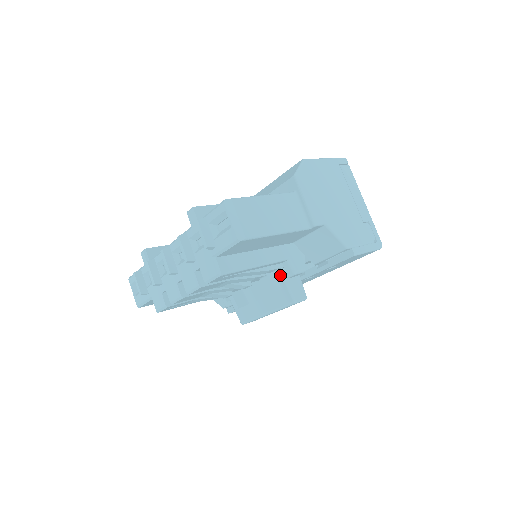
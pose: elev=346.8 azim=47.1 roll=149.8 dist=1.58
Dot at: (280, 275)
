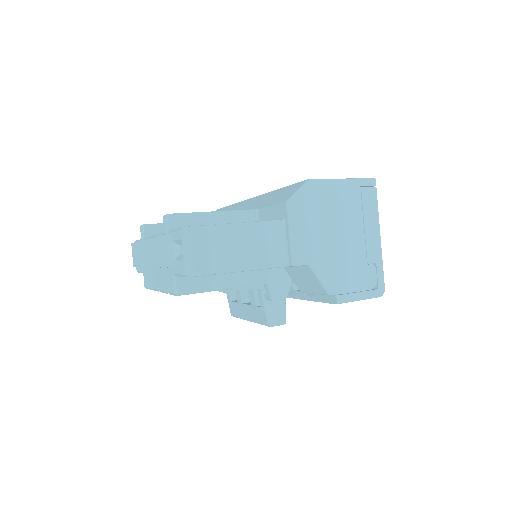
Dot at: (261, 294)
